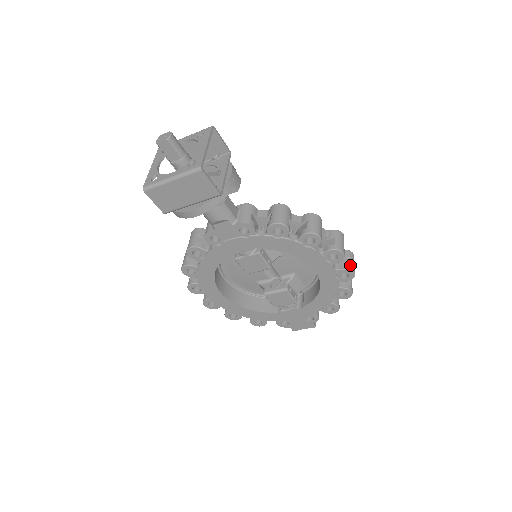
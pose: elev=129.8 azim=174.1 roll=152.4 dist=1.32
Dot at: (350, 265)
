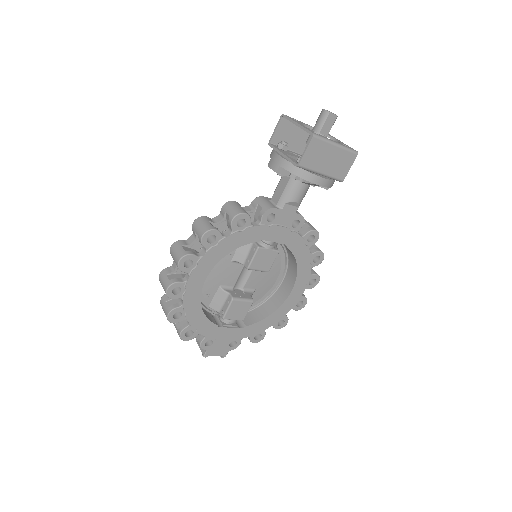
Dot at: occluded
